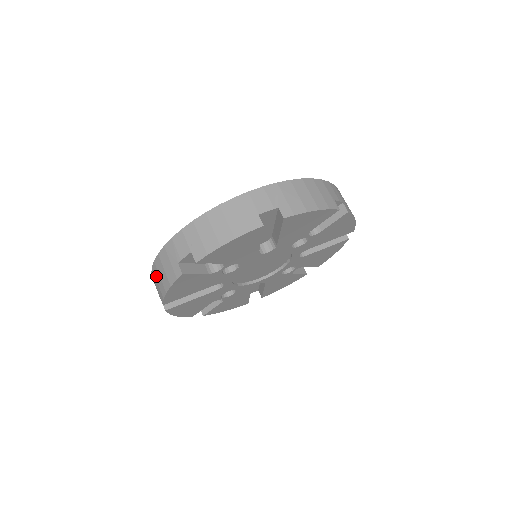
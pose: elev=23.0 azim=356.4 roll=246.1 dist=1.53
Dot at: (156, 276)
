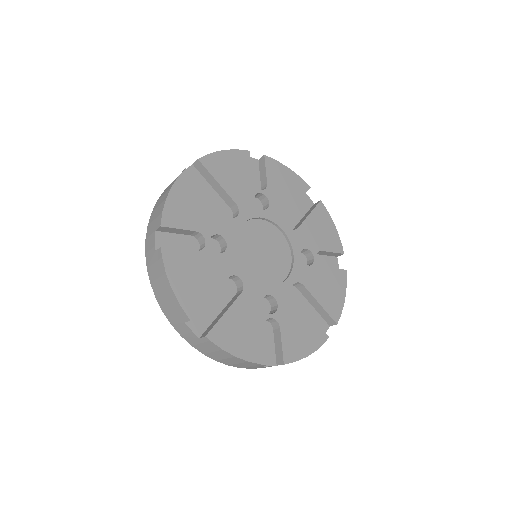
Dot at: (165, 305)
